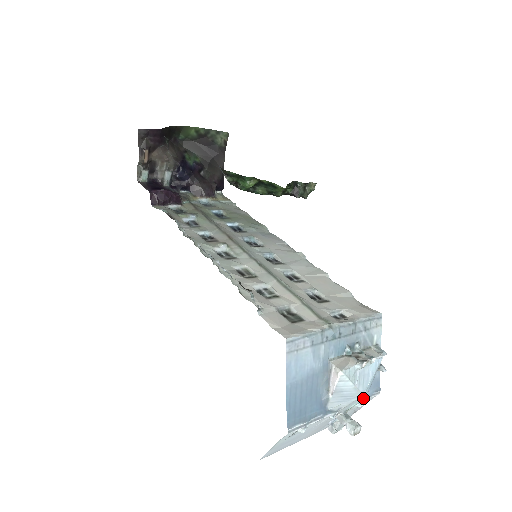
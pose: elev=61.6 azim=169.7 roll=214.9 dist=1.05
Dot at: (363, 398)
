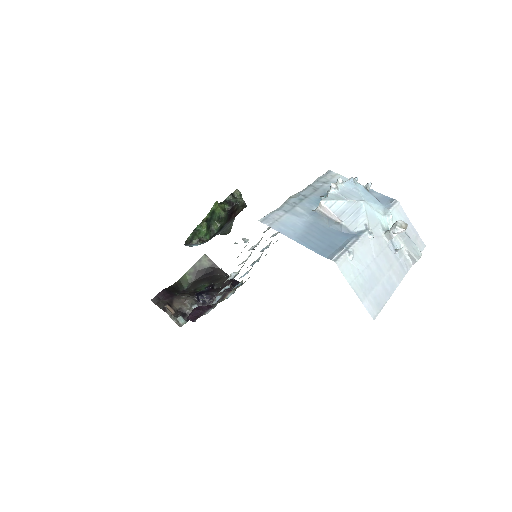
Dot at: (385, 212)
